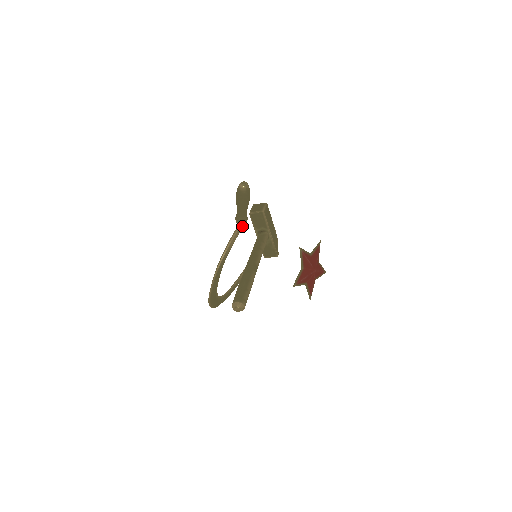
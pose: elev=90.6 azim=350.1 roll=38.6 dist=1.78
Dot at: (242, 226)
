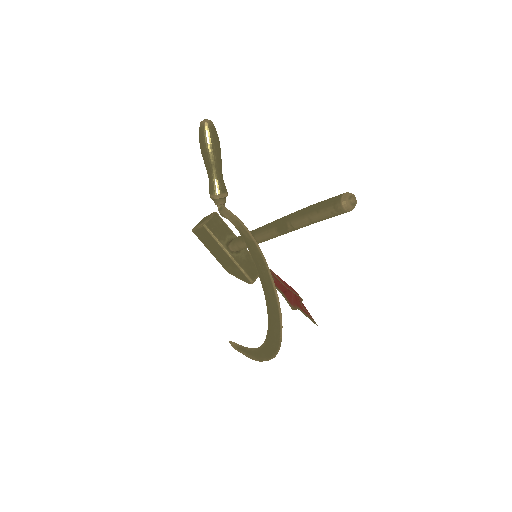
Dot at: (224, 206)
